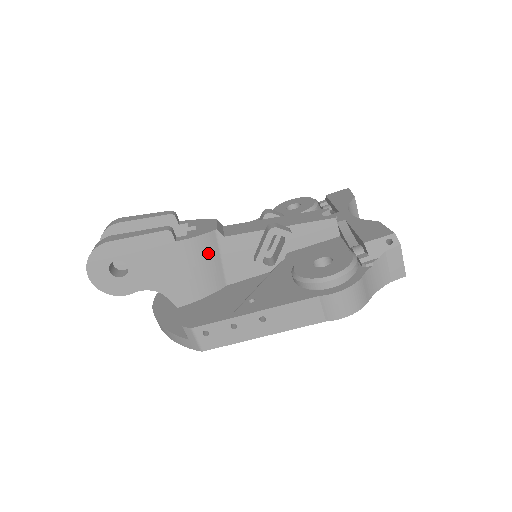
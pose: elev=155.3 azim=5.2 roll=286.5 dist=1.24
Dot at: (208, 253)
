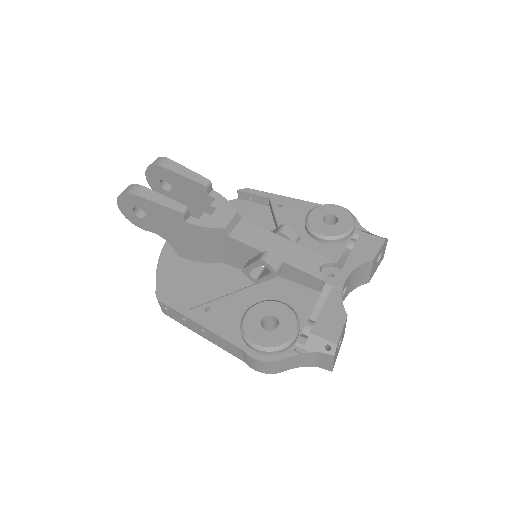
Dot at: (211, 240)
